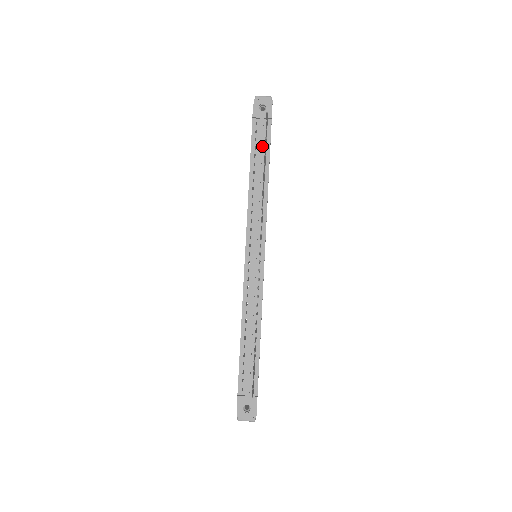
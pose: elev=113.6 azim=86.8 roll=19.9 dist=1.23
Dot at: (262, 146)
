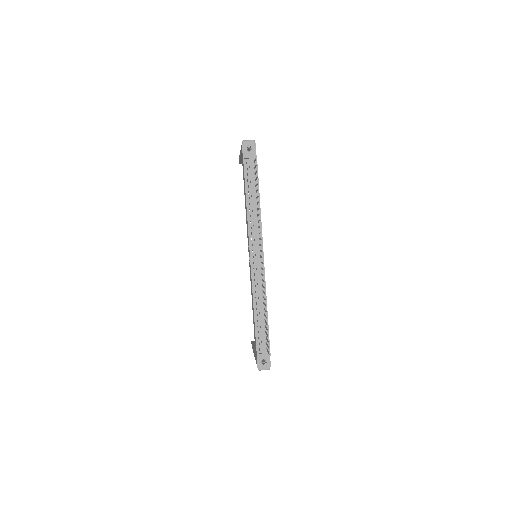
Dot at: (253, 179)
